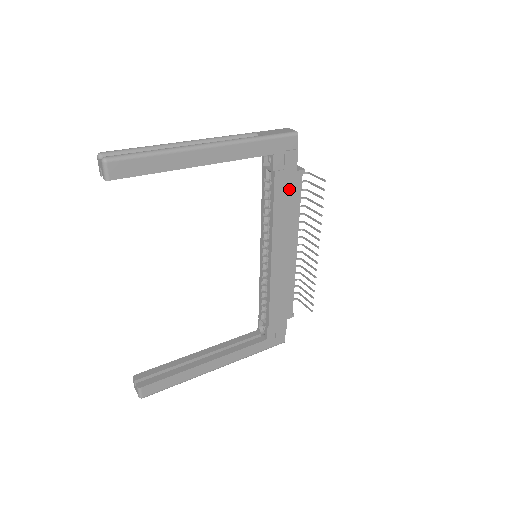
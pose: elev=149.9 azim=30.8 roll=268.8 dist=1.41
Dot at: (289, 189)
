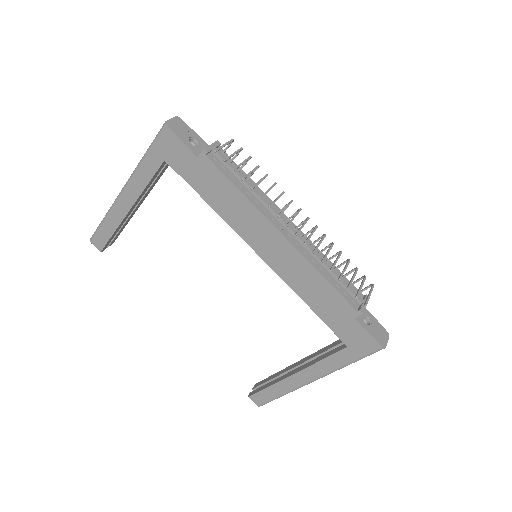
Dot at: (208, 179)
